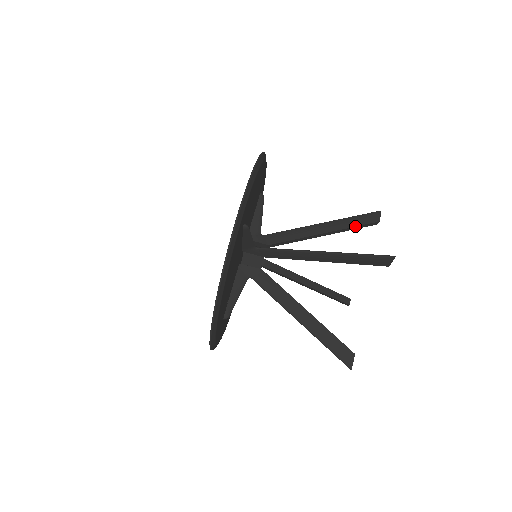
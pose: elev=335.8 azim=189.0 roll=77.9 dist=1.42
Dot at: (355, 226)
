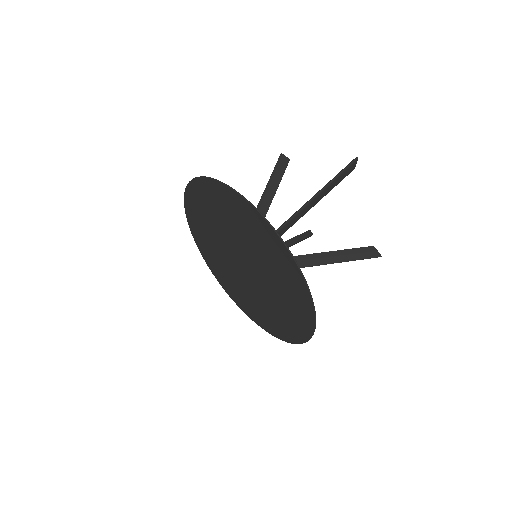
Dot at: (282, 176)
